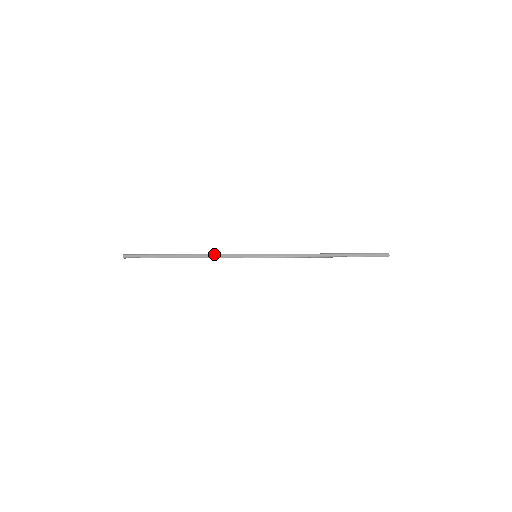
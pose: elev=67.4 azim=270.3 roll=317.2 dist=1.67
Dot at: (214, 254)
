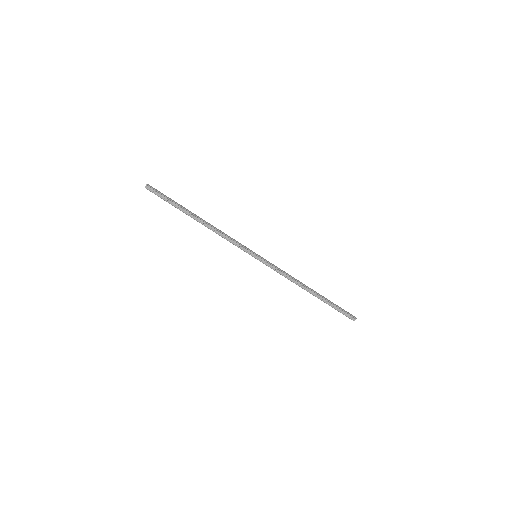
Dot at: occluded
